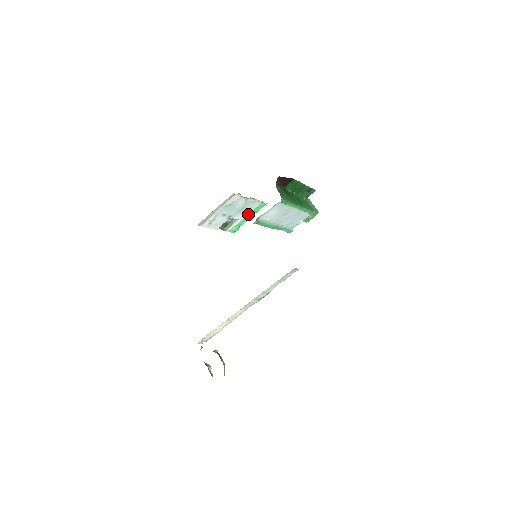
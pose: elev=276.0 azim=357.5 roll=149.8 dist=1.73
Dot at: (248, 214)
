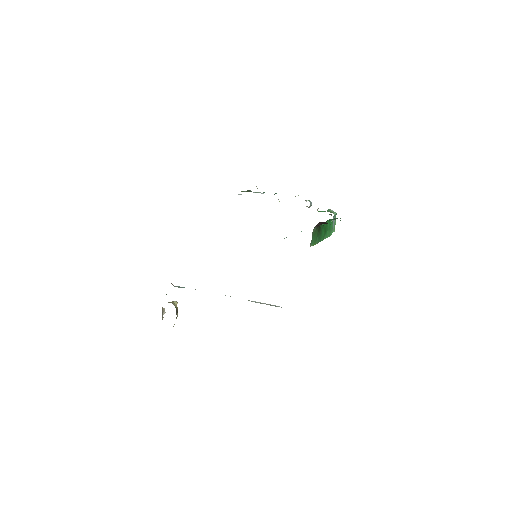
Dot at: occluded
